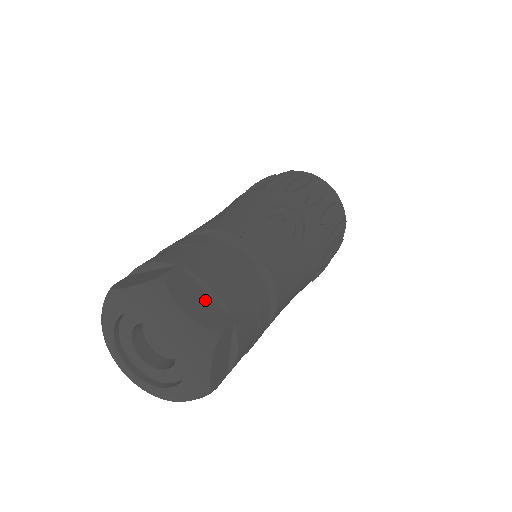
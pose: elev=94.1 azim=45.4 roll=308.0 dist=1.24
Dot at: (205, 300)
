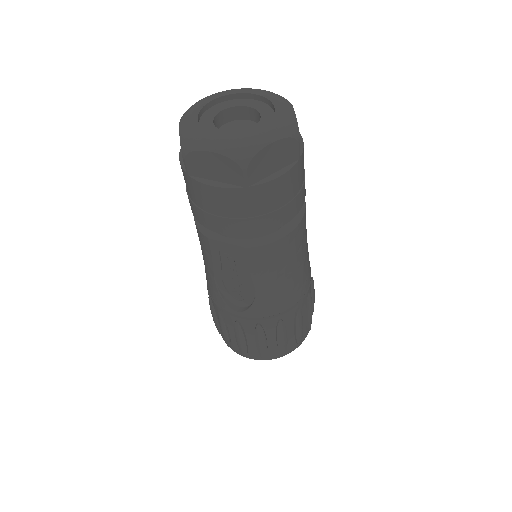
Dot at: occluded
